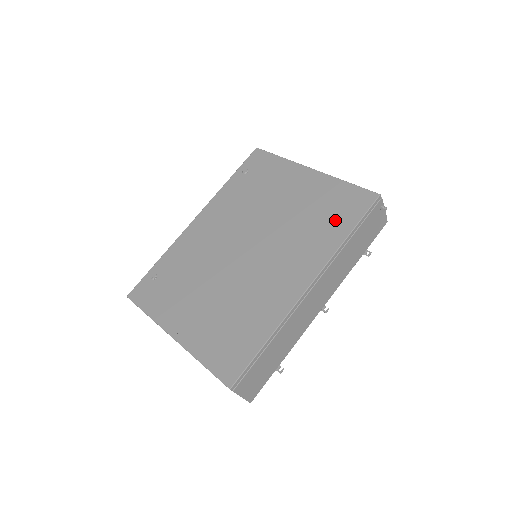
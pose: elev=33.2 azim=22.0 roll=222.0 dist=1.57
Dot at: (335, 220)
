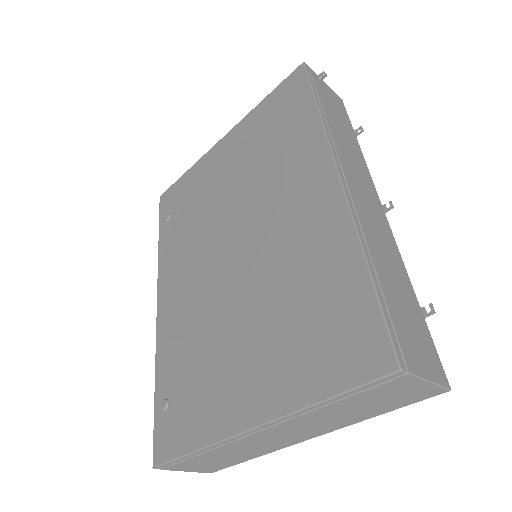
Dot at: (289, 120)
